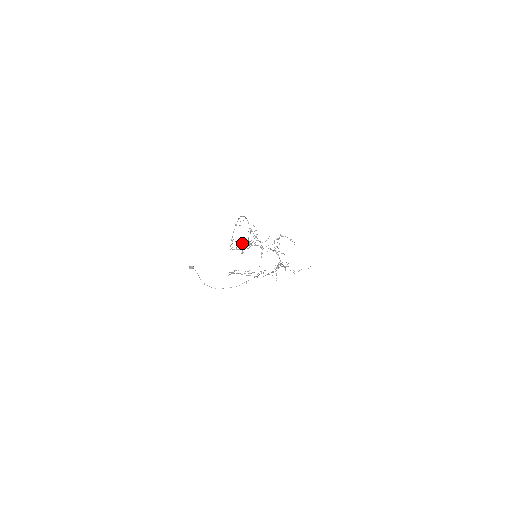
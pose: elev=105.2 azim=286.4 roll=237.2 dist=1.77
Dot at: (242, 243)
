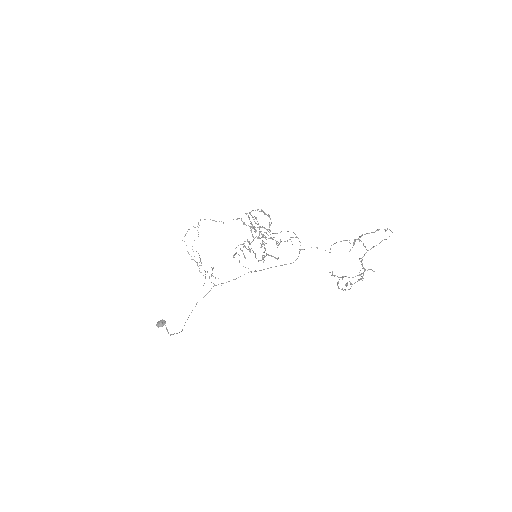
Dot at: (357, 239)
